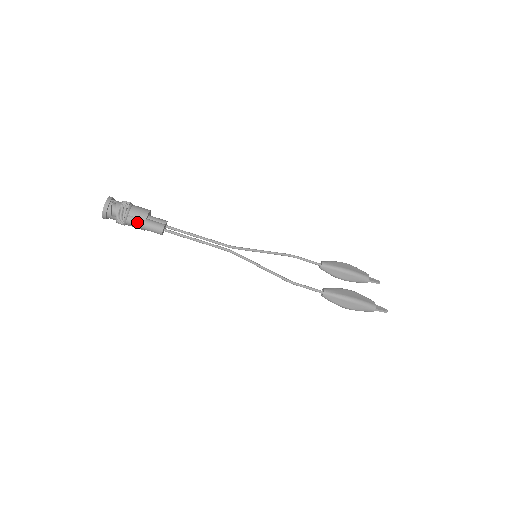
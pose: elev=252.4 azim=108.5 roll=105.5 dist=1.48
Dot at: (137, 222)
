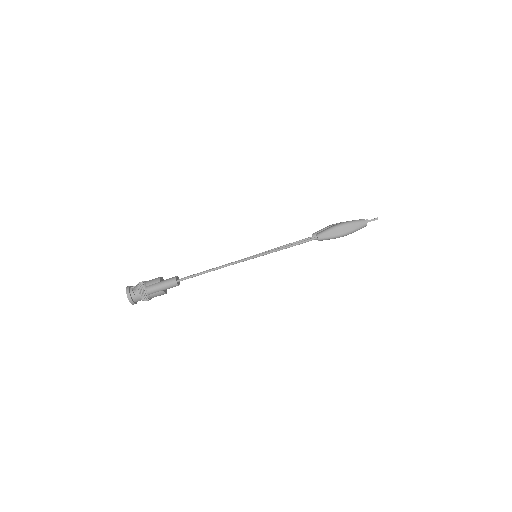
Dot at: (155, 286)
